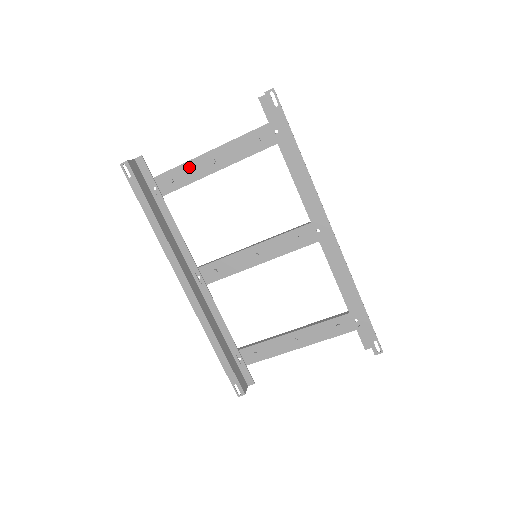
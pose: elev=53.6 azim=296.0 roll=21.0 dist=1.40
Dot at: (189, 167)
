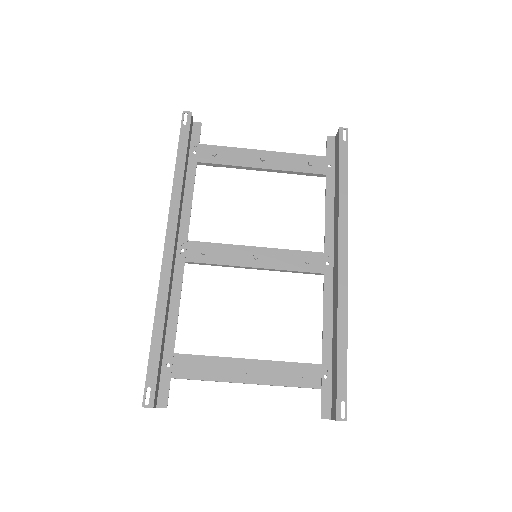
Dot at: (238, 152)
